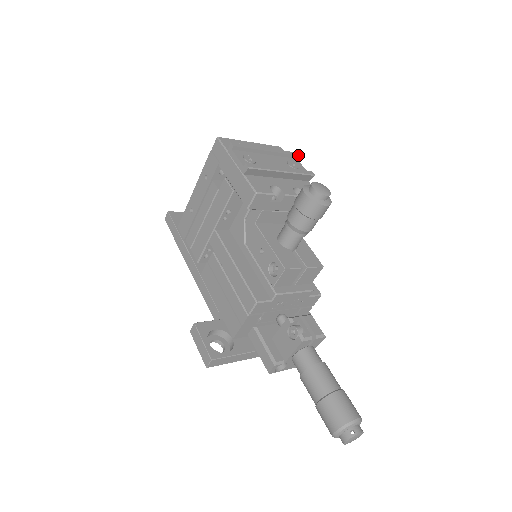
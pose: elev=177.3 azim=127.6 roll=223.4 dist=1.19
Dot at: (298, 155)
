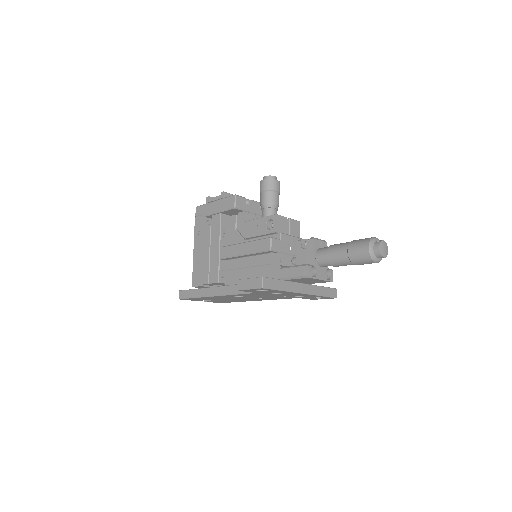
Dot at: occluded
